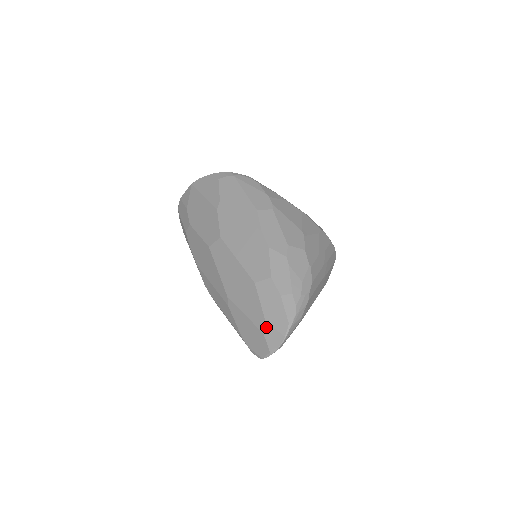
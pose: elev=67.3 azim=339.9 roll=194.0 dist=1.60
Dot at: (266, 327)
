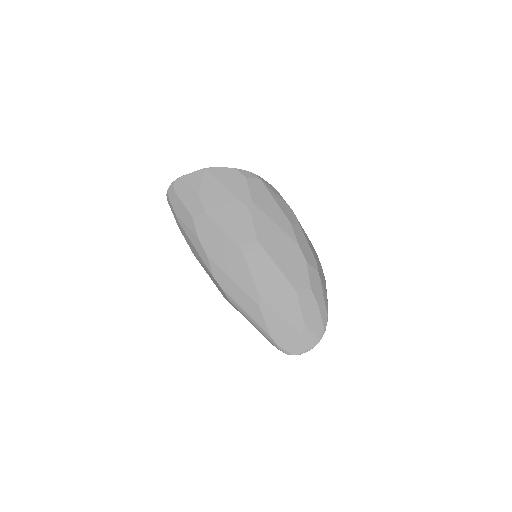
Dot at: (305, 330)
